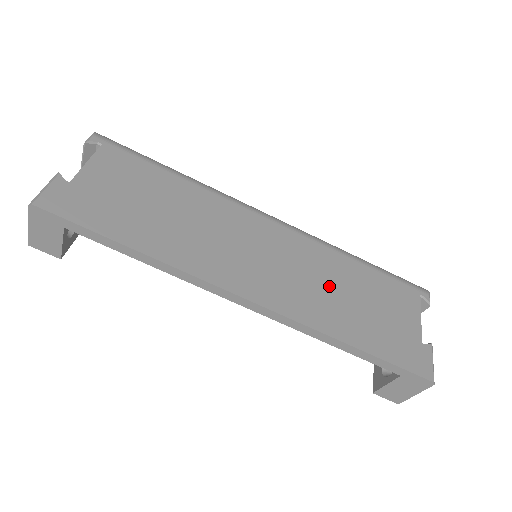
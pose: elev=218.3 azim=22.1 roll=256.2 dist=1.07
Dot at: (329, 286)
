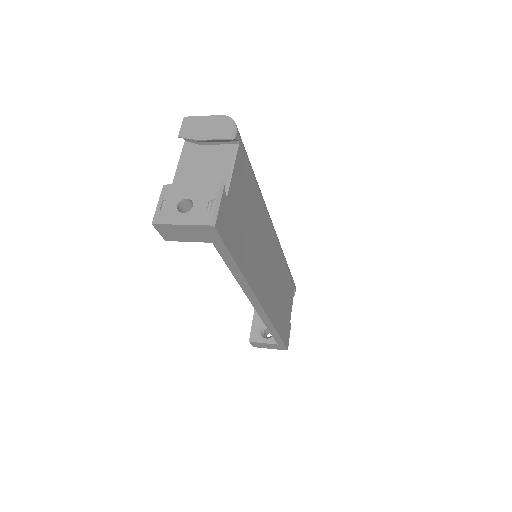
Dot at: (280, 289)
